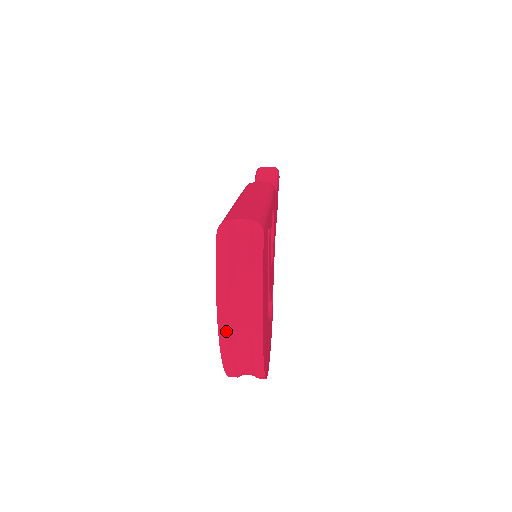
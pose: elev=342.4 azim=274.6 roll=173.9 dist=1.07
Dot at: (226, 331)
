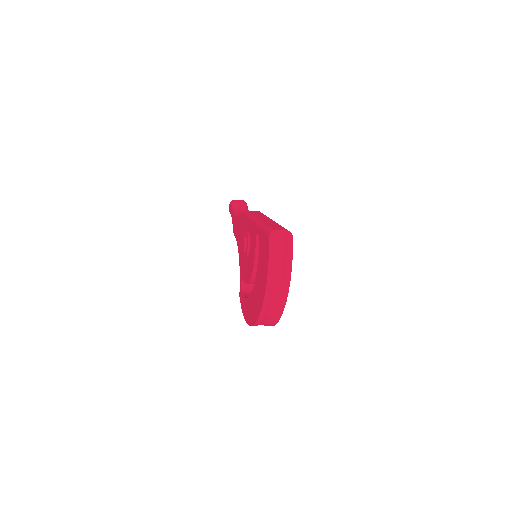
Dot at: (270, 290)
